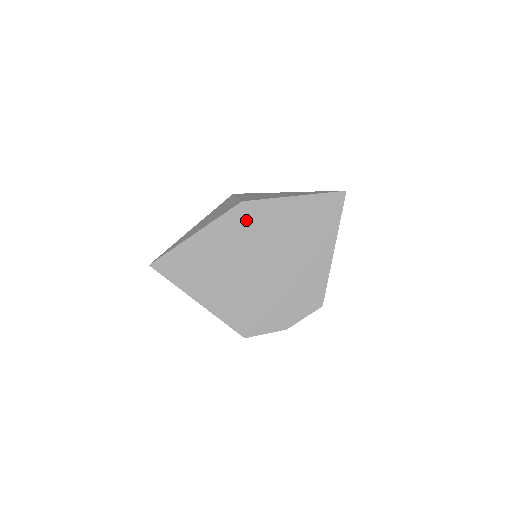
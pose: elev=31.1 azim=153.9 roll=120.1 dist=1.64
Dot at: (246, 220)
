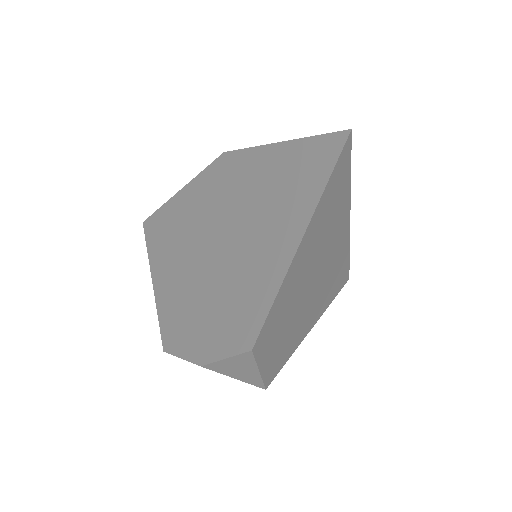
Dot at: (219, 178)
